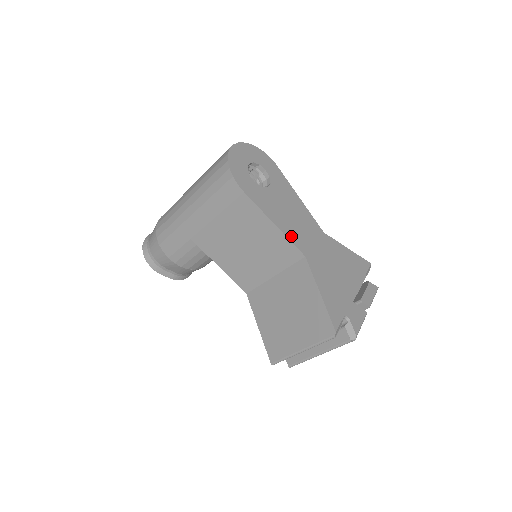
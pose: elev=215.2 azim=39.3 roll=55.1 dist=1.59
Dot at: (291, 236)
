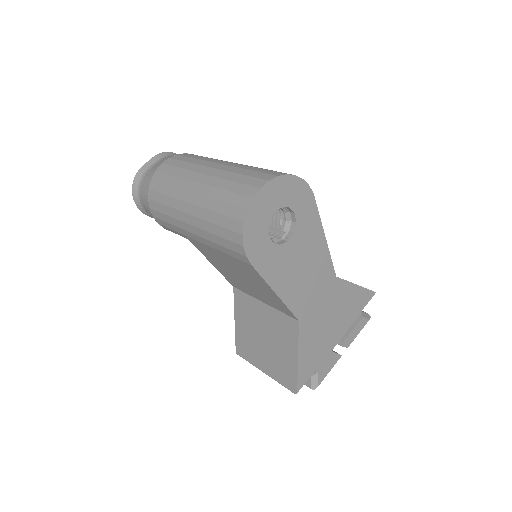
Dot at: (292, 301)
